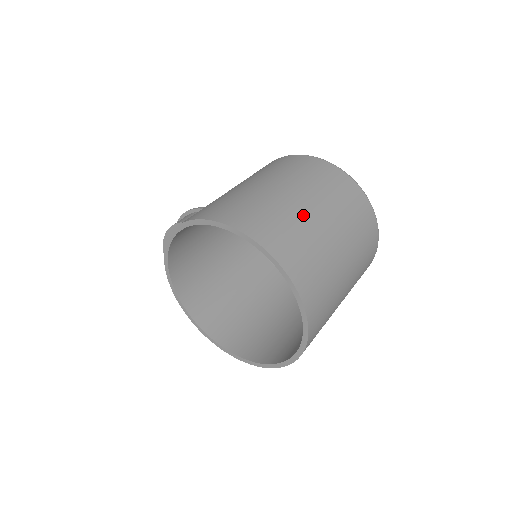
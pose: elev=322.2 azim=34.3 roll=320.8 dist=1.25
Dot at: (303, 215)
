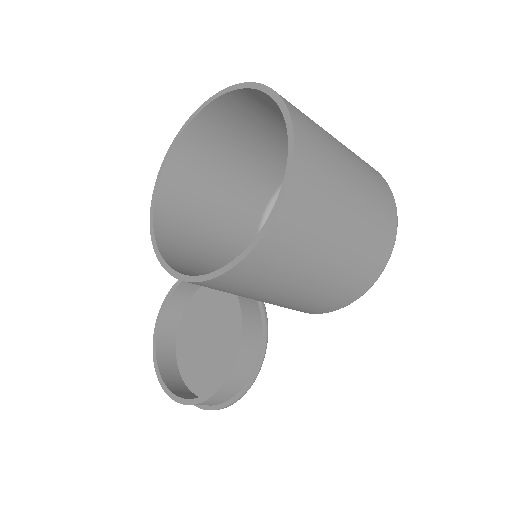
Dot at: occluded
